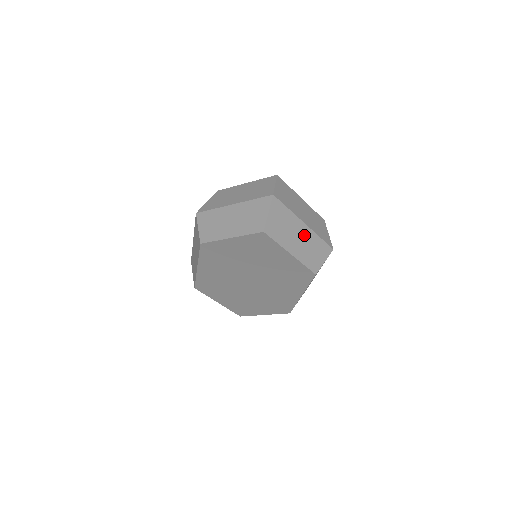
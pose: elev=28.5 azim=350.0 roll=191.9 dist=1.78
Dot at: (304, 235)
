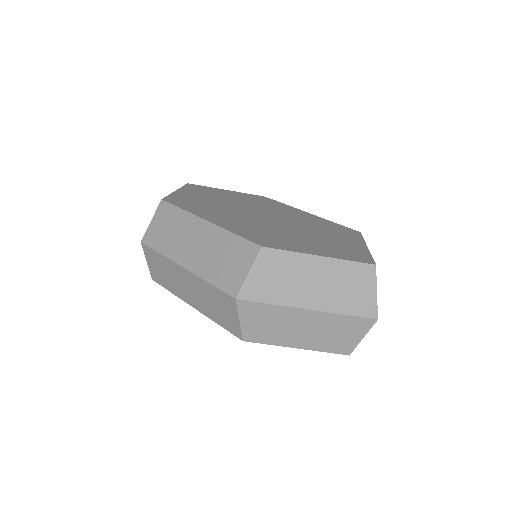
Dot at: occluded
